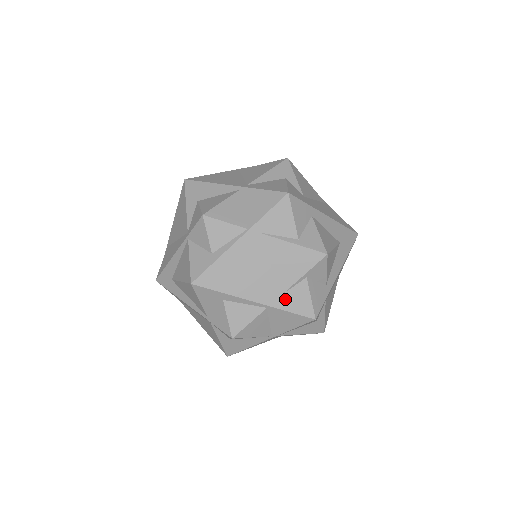
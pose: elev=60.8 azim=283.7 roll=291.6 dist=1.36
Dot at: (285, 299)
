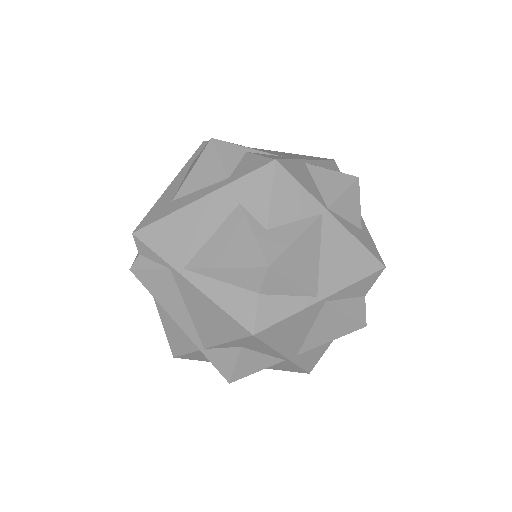
Dot at: occluded
